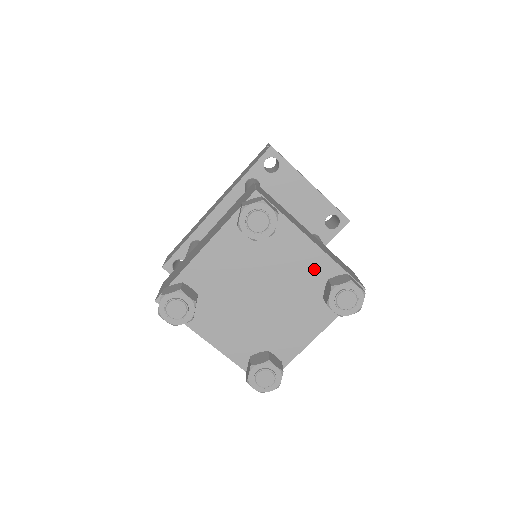
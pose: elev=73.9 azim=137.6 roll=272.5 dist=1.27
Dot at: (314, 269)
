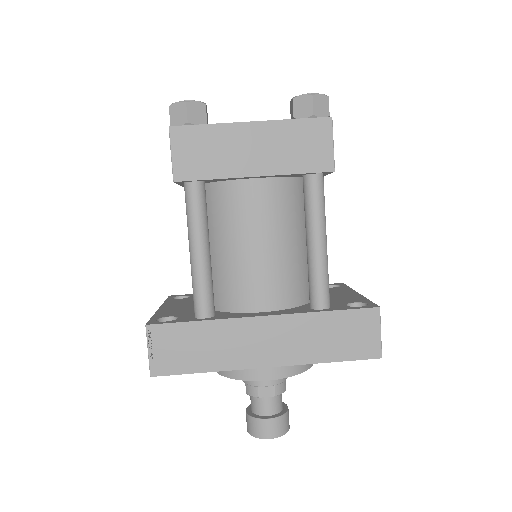
Dot at: occluded
